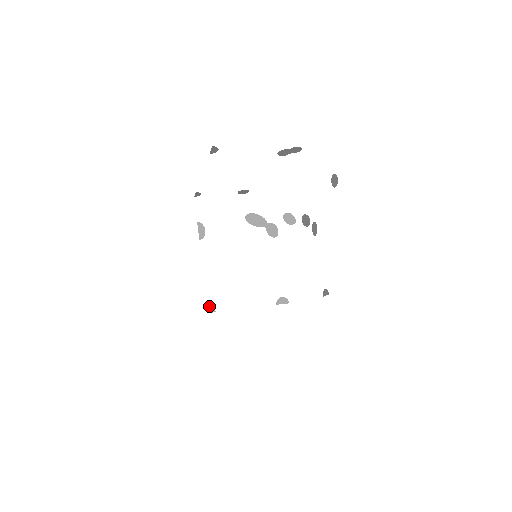
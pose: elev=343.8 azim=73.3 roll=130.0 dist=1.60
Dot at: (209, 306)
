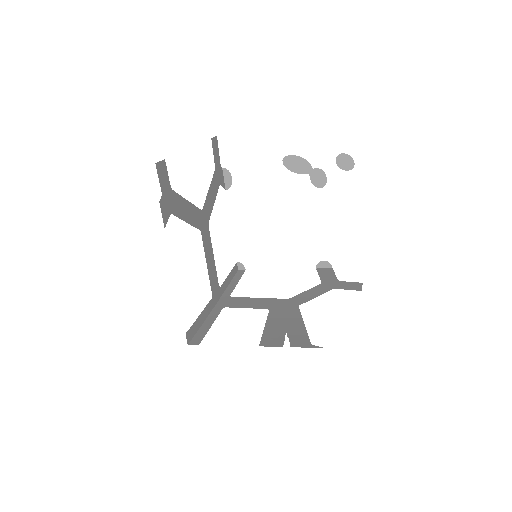
Dot at: (238, 263)
